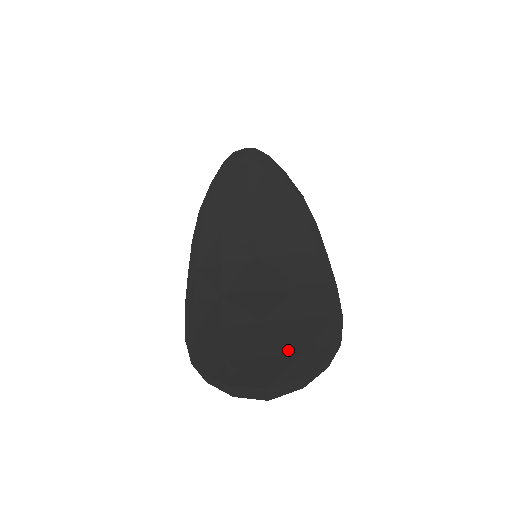
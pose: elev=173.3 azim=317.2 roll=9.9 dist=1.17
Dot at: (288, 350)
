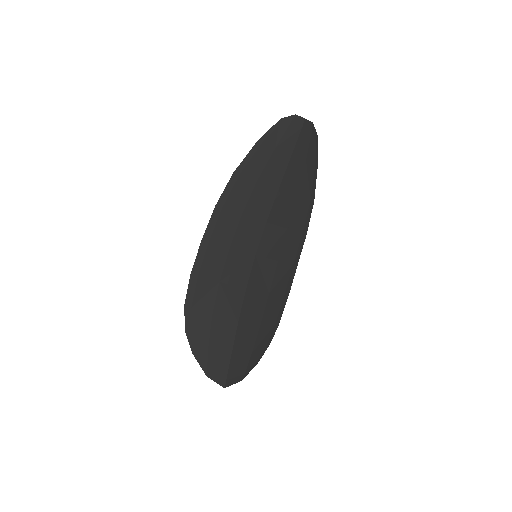
Dot at: (244, 351)
